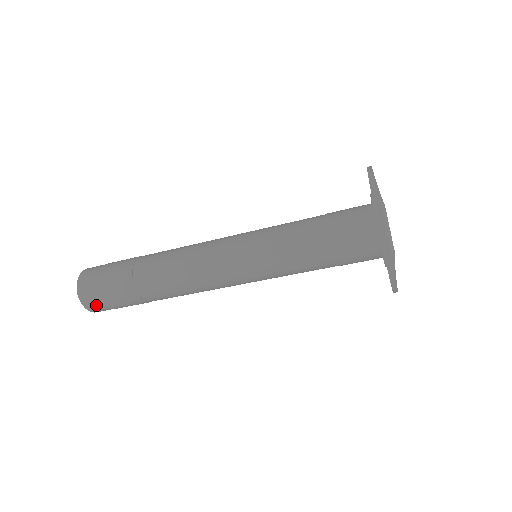
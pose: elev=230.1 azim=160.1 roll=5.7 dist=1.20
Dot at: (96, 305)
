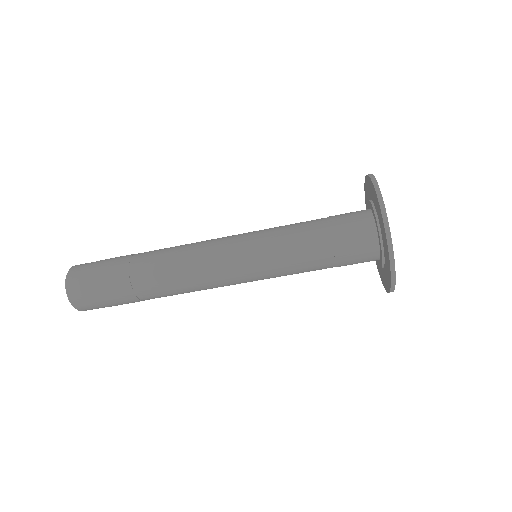
Dot at: (81, 294)
